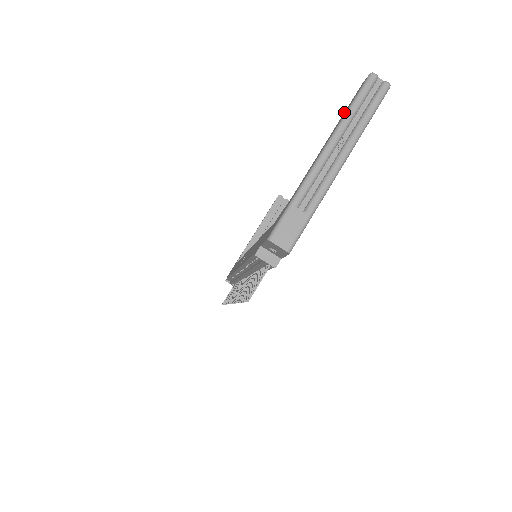
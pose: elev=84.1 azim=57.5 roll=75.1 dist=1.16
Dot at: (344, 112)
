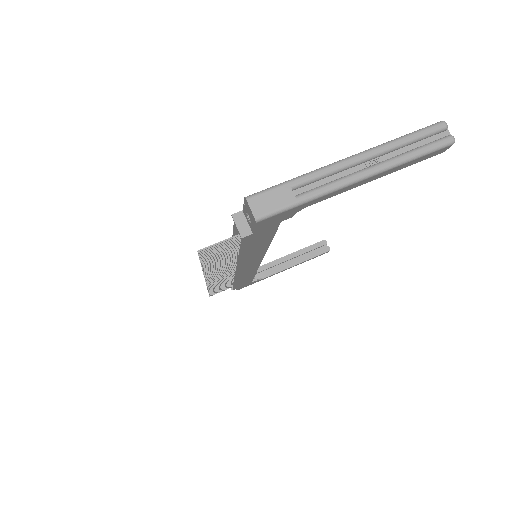
Dot at: occluded
